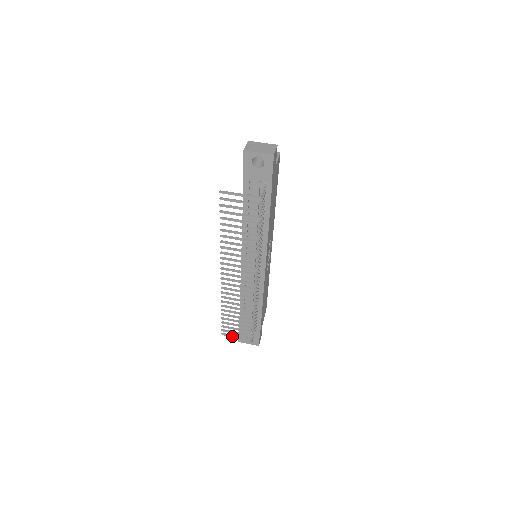
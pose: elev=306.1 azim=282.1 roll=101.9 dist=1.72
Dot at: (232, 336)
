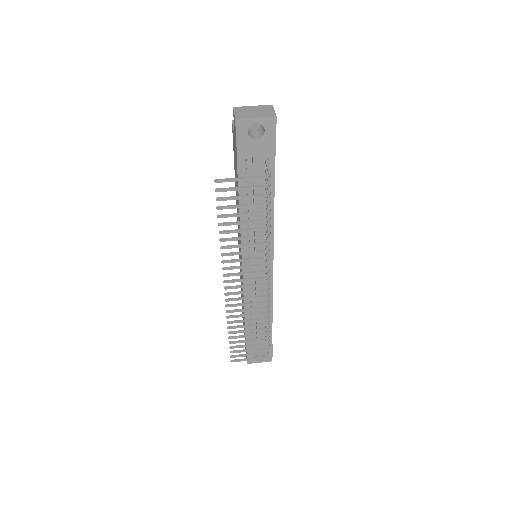
Dot at: (244, 360)
